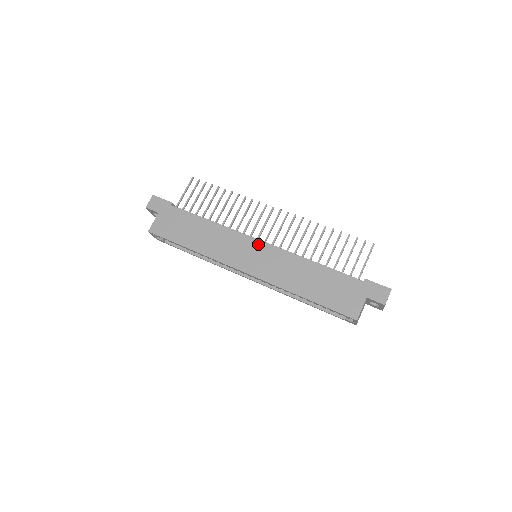
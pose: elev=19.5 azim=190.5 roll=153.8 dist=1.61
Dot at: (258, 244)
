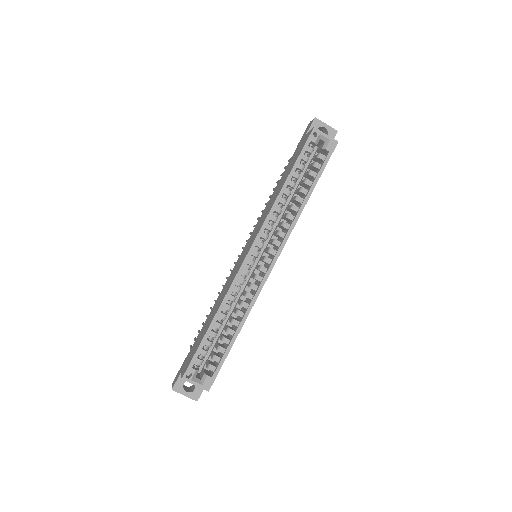
Dot at: (243, 250)
